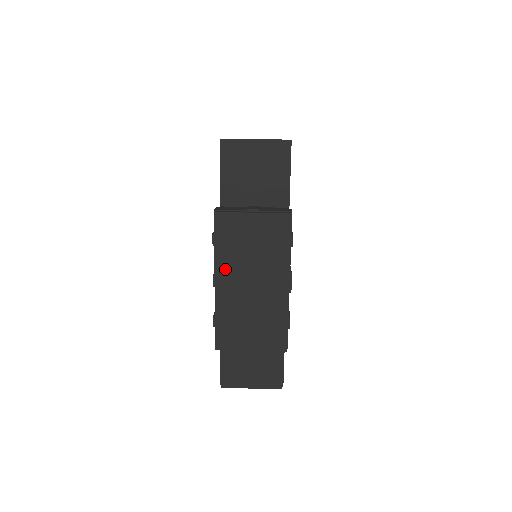
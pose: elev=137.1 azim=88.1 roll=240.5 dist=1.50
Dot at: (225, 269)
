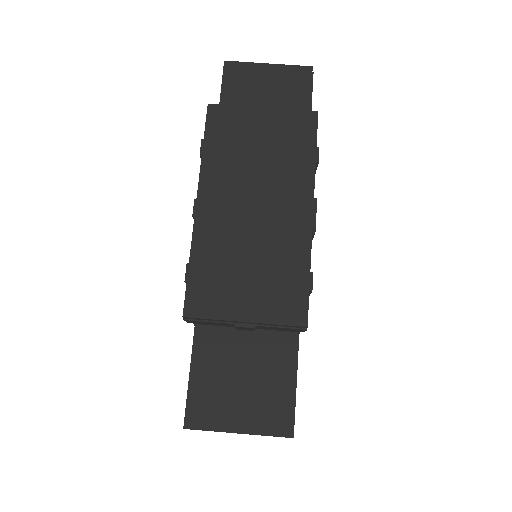
Dot at: (215, 182)
